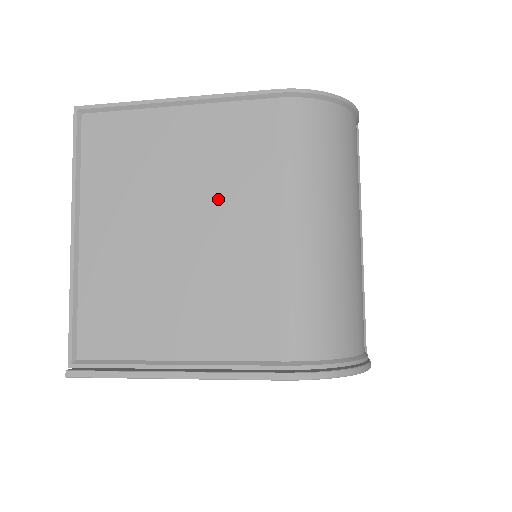
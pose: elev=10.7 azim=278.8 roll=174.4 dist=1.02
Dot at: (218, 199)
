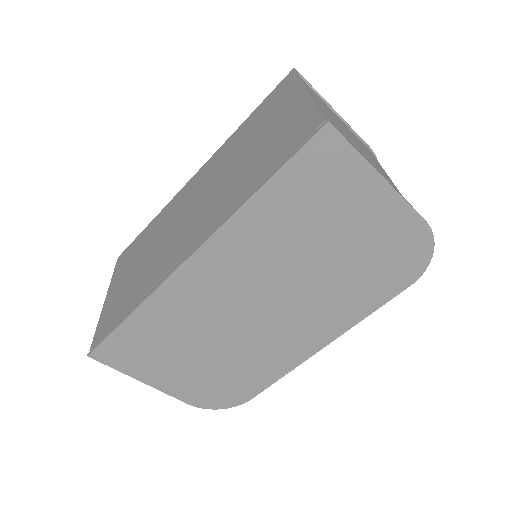
Dot at: (364, 150)
